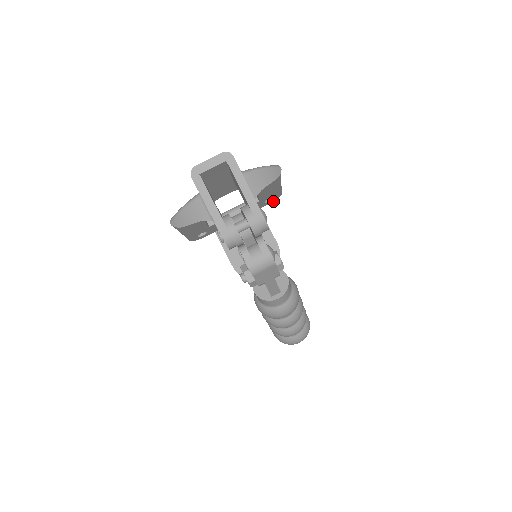
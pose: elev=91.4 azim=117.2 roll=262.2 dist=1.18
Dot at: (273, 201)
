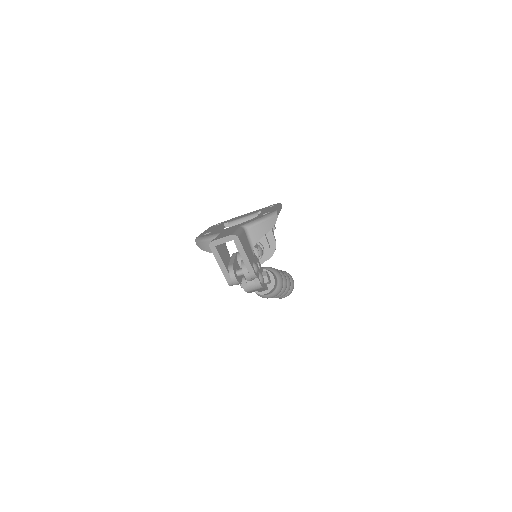
Dot at: occluded
